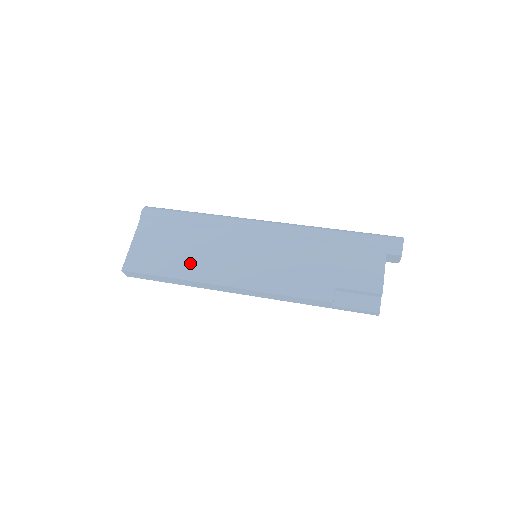
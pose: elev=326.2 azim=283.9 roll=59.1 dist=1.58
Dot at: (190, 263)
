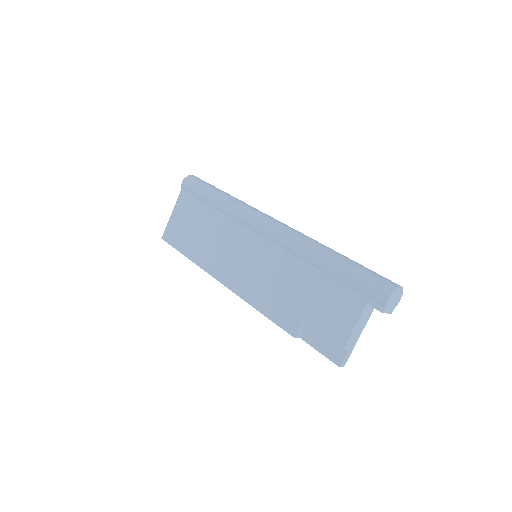
Dot at: (203, 248)
